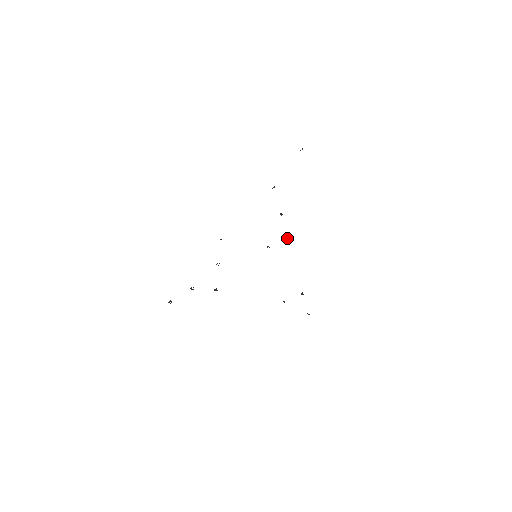
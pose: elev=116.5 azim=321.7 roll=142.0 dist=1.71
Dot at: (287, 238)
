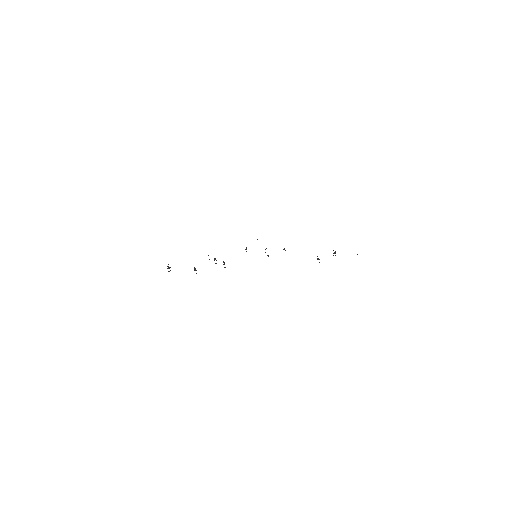
Dot at: occluded
